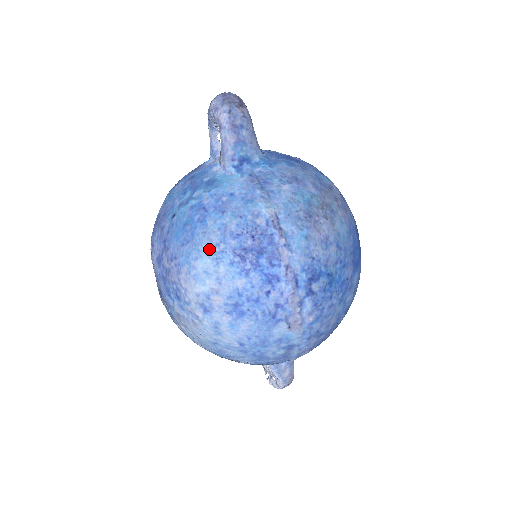
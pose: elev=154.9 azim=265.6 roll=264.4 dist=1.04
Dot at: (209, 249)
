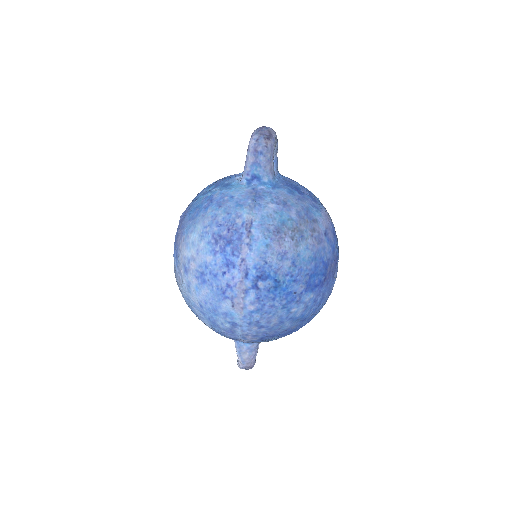
Dot at: (200, 228)
